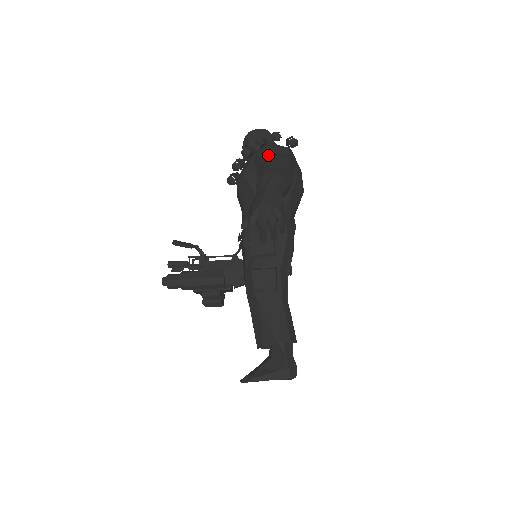
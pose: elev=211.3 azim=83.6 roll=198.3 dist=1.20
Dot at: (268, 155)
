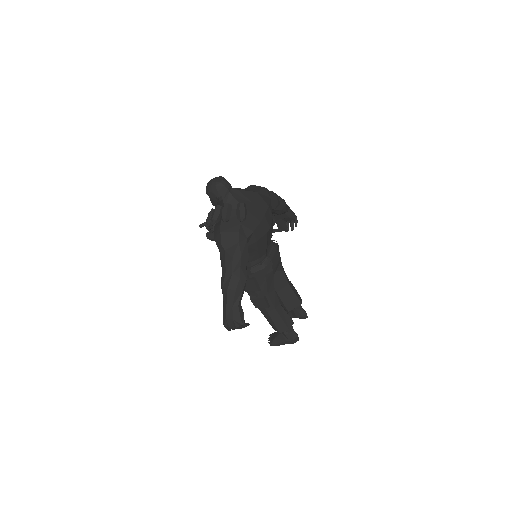
Dot at: (223, 251)
